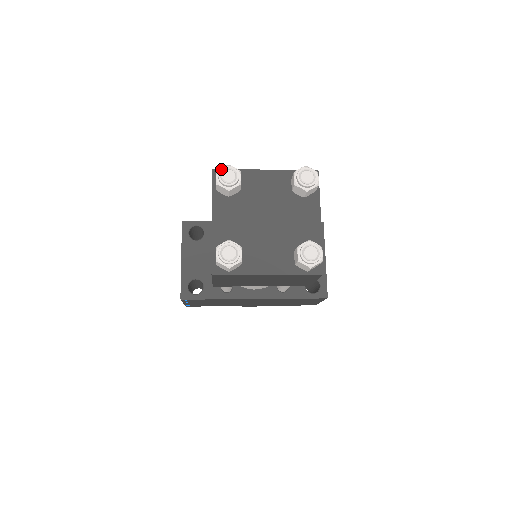
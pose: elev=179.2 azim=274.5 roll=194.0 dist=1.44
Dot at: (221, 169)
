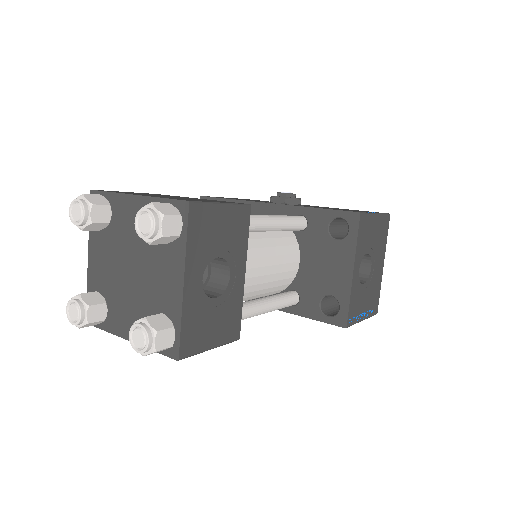
Dot at: (71, 202)
